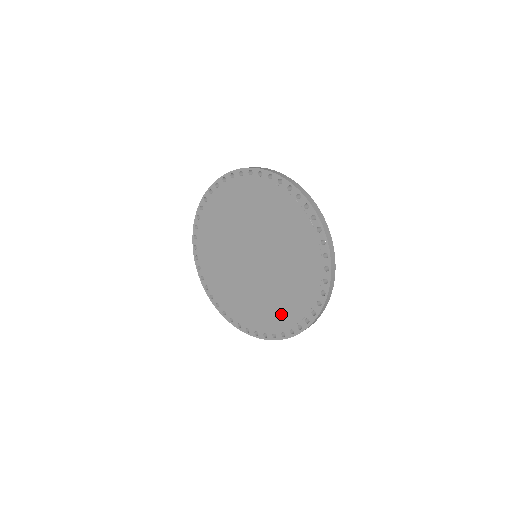
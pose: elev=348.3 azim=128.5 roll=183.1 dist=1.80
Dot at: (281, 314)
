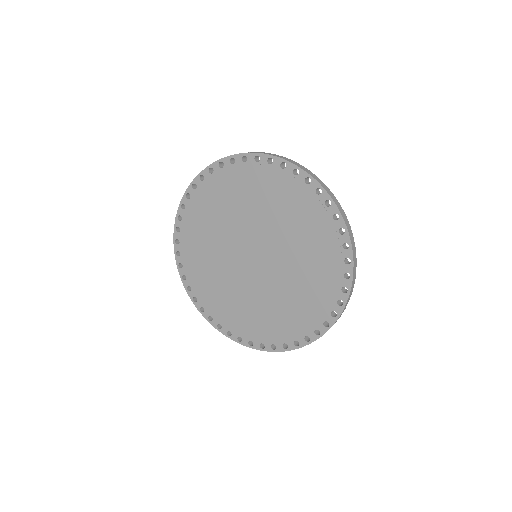
Dot at: (250, 323)
